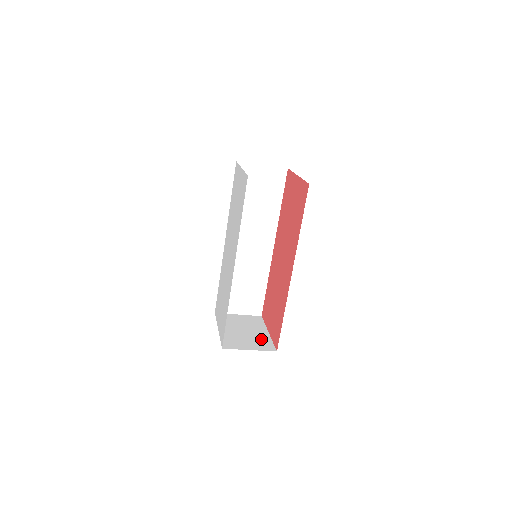
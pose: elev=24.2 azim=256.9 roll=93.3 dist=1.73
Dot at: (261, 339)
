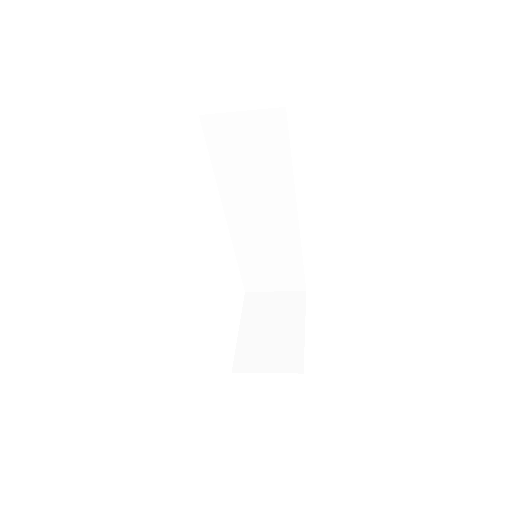
Dot at: (289, 346)
